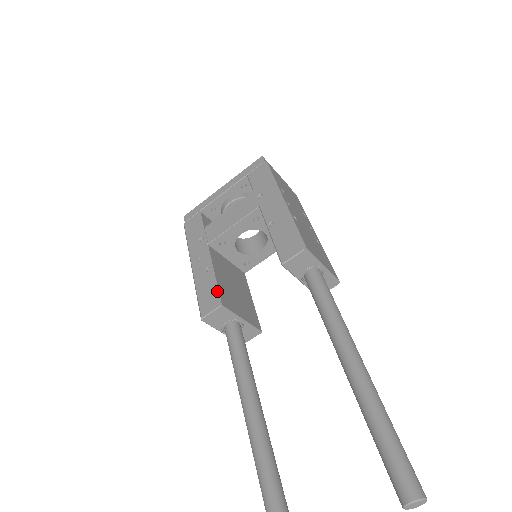
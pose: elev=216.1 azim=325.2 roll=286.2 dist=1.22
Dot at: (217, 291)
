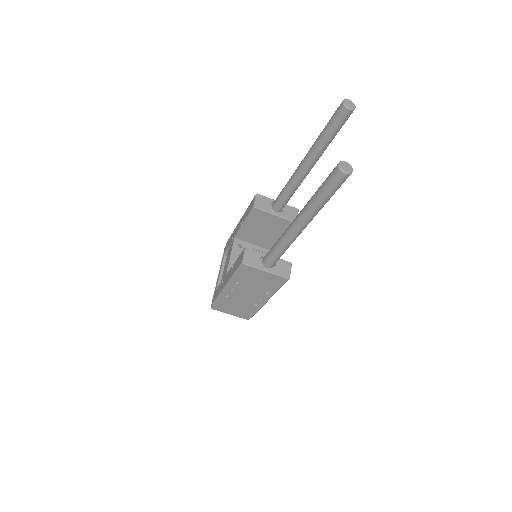
Dot at: (240, 254)
